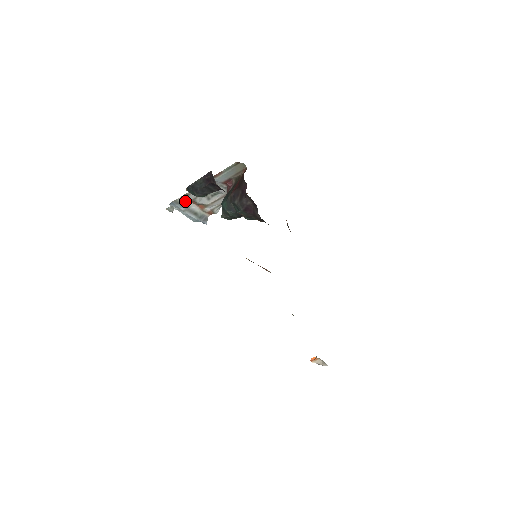
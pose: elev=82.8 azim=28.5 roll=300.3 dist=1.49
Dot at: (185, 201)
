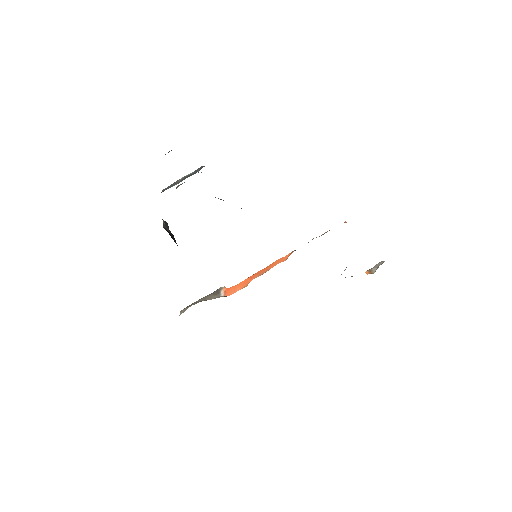
Dot at: (169, 186)
